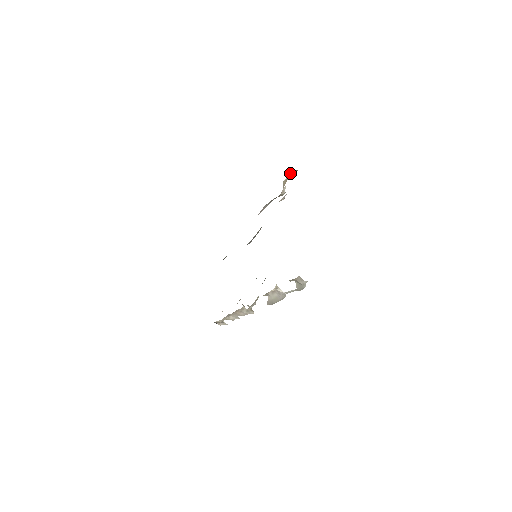
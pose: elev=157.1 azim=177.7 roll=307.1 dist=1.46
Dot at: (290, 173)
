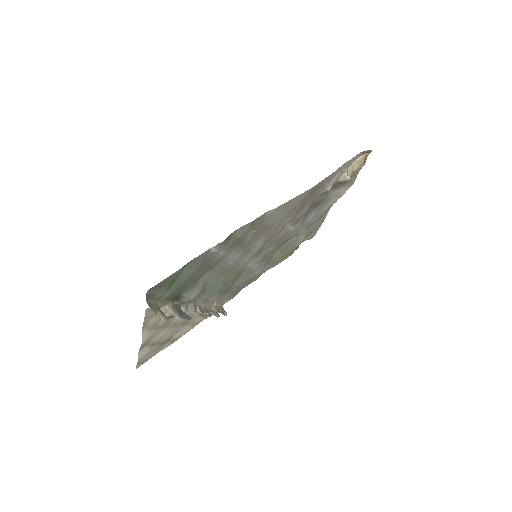
Dot at: (364, 153)
